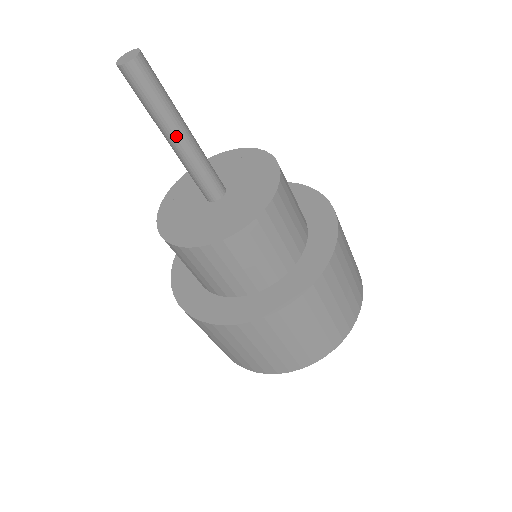
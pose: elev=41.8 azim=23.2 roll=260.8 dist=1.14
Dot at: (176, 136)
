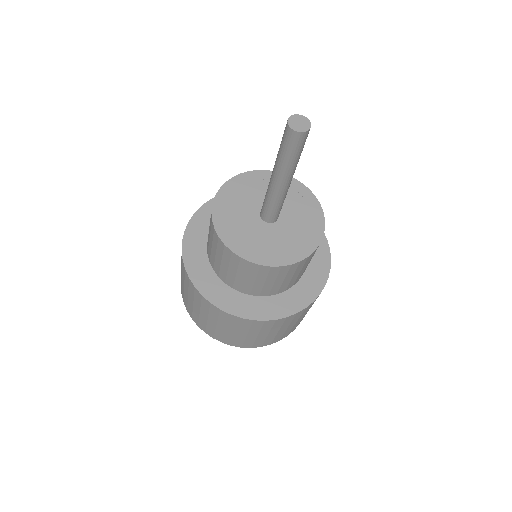
Dot at: (288, 181)
